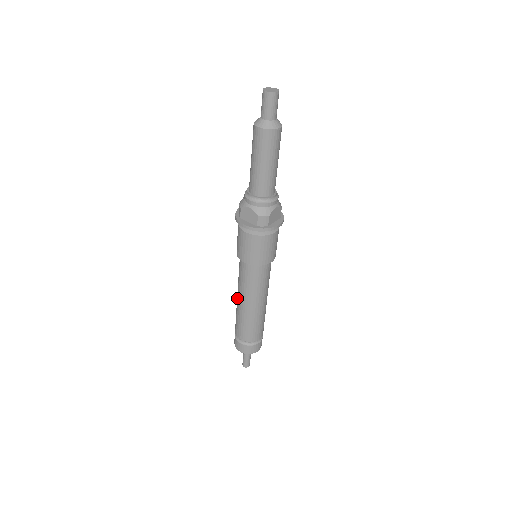
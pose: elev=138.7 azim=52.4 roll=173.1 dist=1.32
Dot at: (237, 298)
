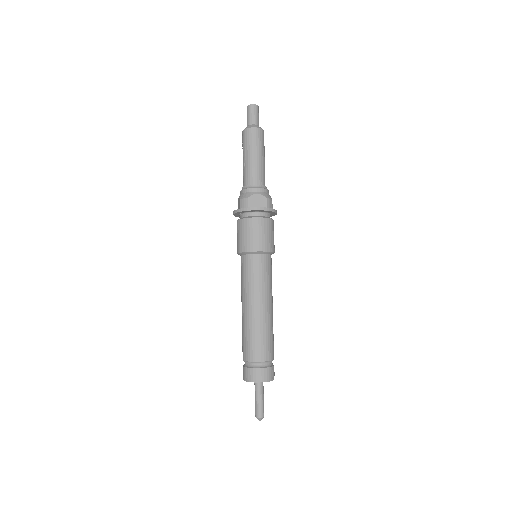
Dot at: (248, 309)
